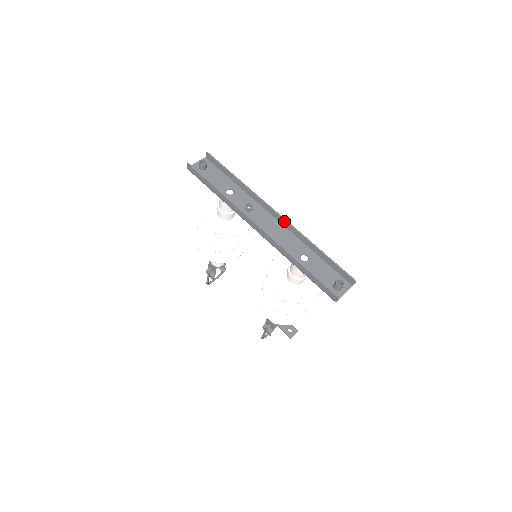
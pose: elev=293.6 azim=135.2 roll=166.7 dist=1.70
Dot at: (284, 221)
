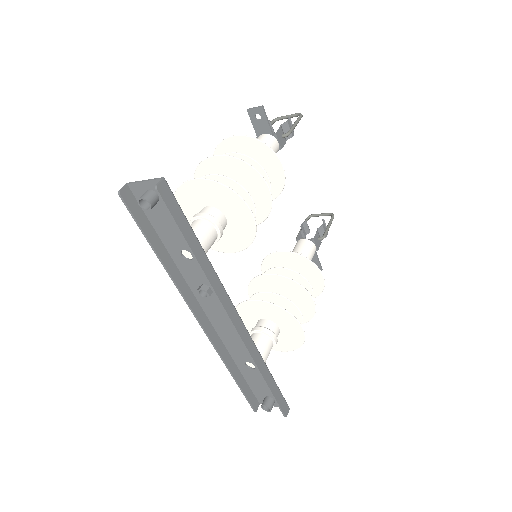
Dot at: (241, 336)
